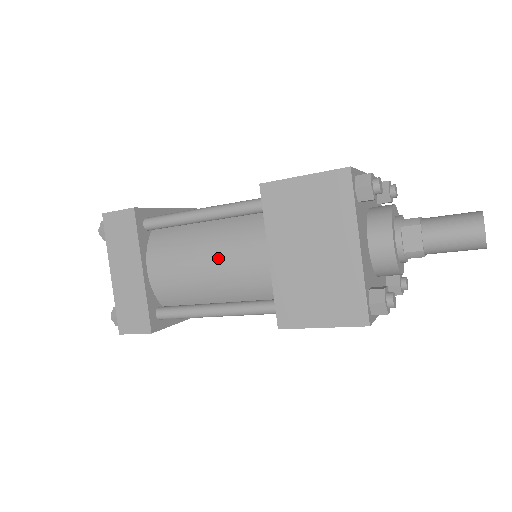
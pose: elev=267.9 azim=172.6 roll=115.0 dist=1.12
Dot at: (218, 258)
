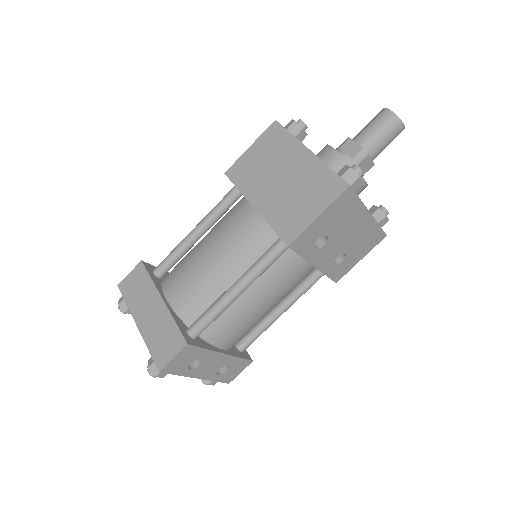
Dot at: (219, 244)
